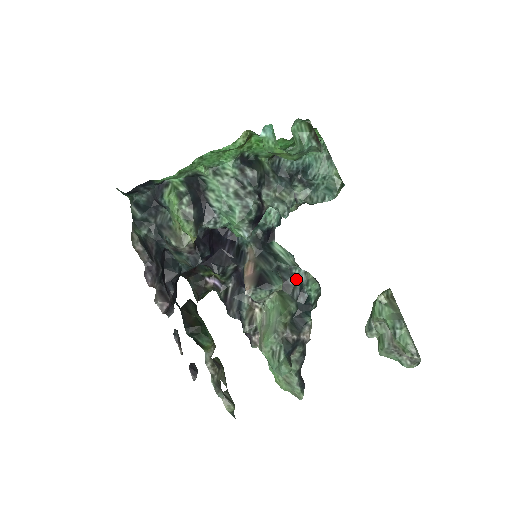
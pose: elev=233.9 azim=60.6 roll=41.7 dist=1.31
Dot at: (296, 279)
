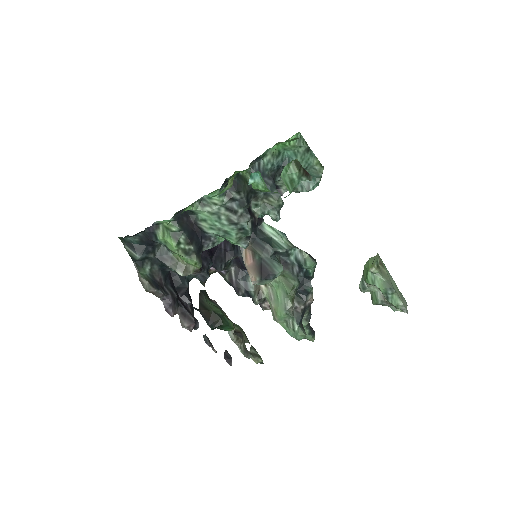
Dot at: (293, 257)
